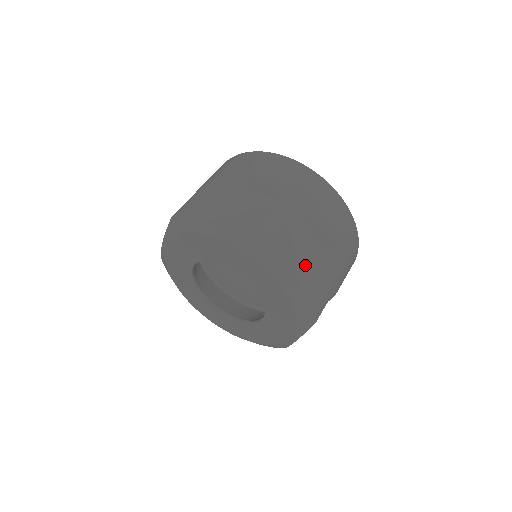
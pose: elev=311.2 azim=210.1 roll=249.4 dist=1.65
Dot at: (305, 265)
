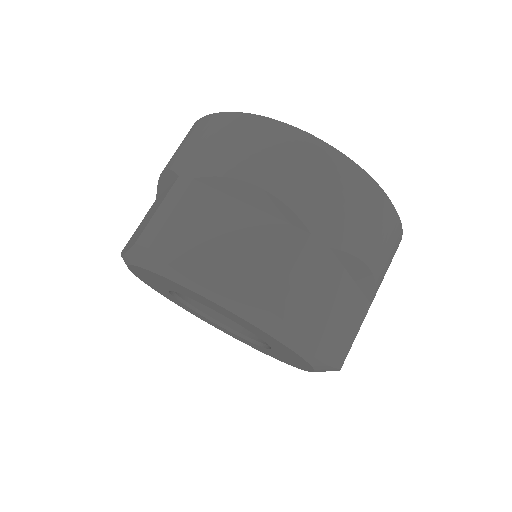
Dot at: (229, 249)
